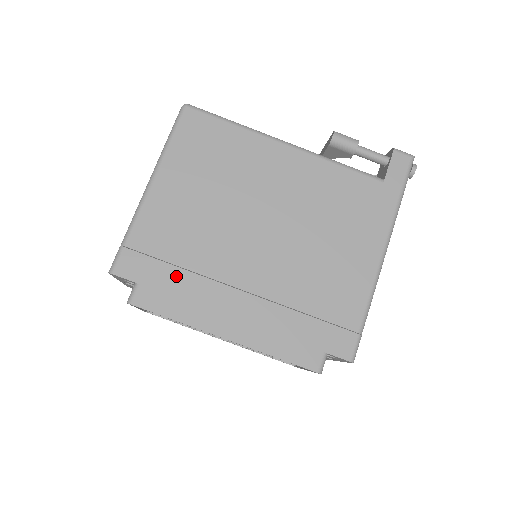
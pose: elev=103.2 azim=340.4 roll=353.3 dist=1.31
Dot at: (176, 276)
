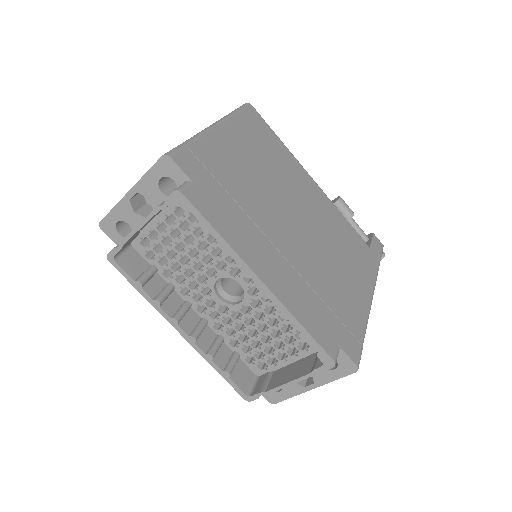
Dot at: (227, 201)
